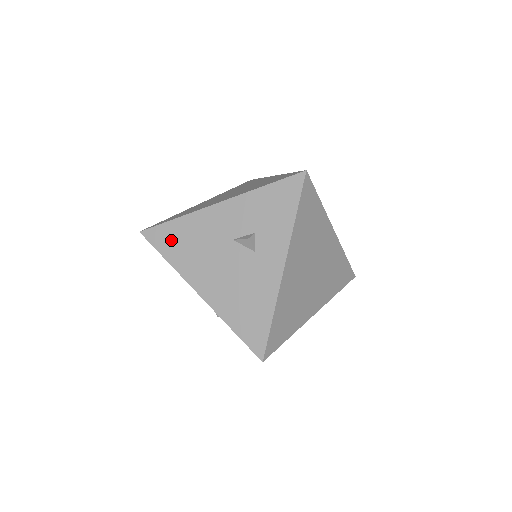
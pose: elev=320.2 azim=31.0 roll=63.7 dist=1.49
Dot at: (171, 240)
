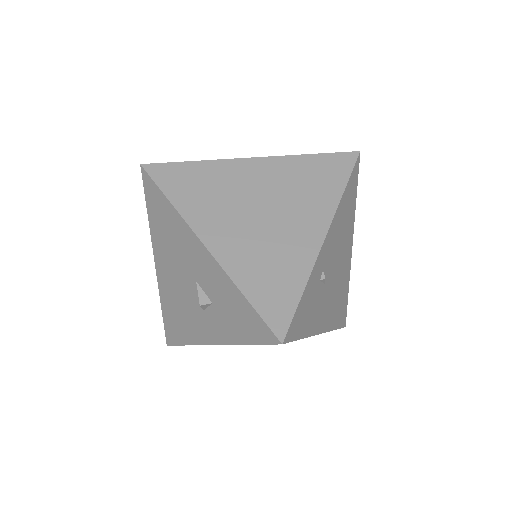
Dot at: (158, 209)
